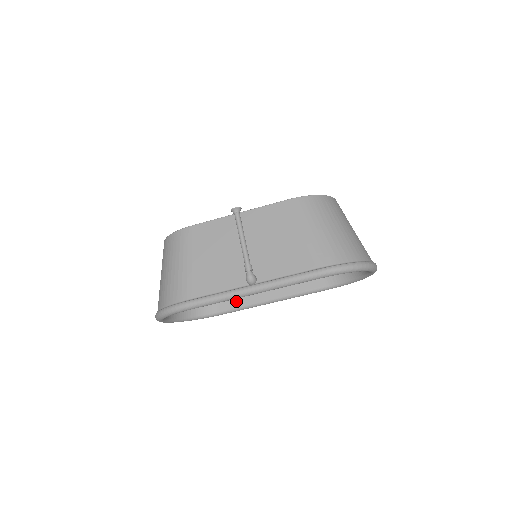
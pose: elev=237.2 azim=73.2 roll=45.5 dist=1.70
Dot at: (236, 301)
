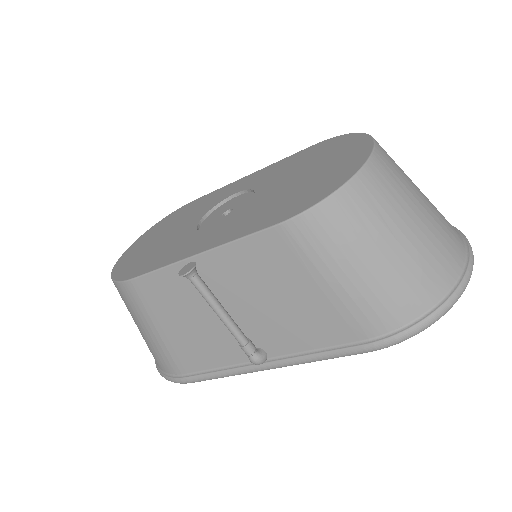
Dot at: occluded
